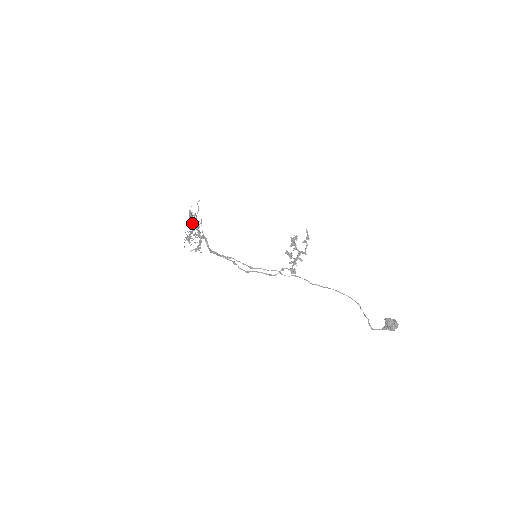
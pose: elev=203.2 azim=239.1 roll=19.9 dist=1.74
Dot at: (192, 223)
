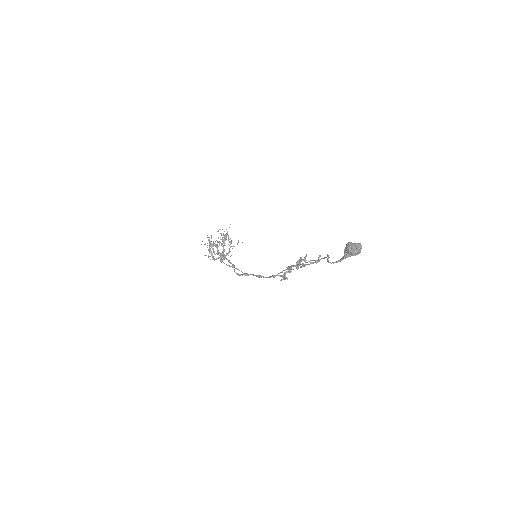
Dot at: occluded
